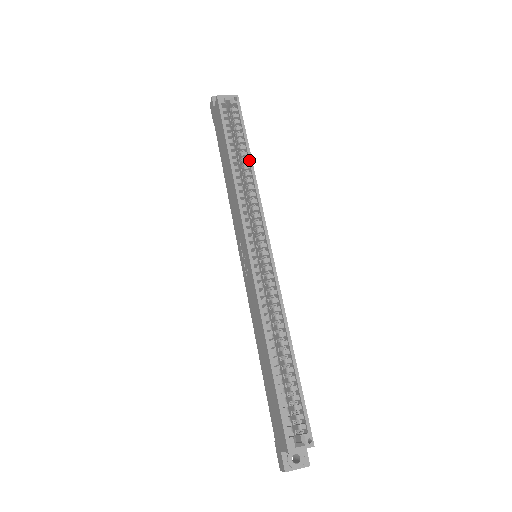
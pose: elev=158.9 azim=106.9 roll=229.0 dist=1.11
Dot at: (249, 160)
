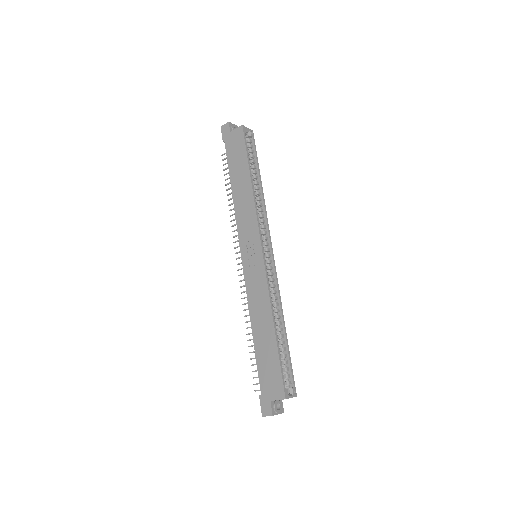
Dot at: (260, 183)
